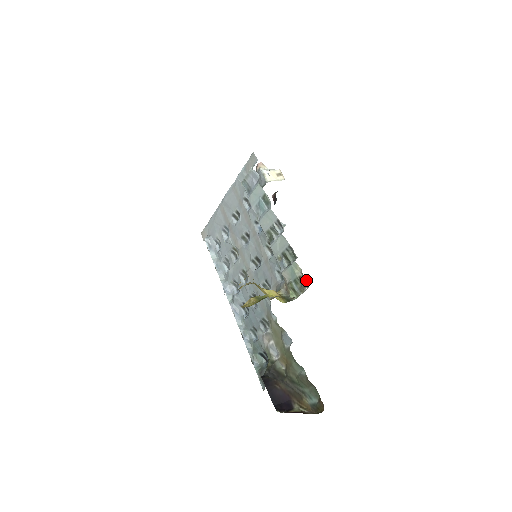
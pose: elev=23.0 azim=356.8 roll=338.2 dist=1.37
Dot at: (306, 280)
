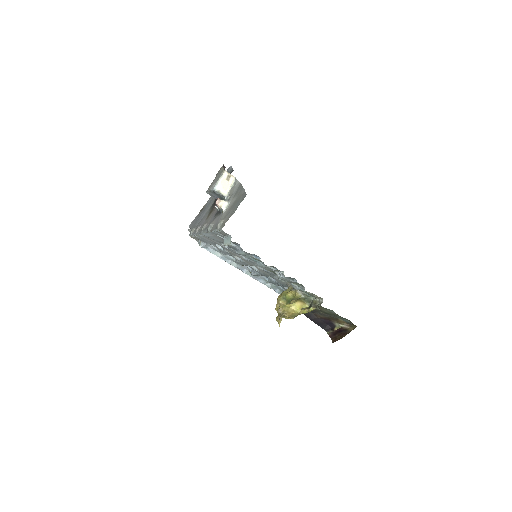
Dot at: (319, 297)
